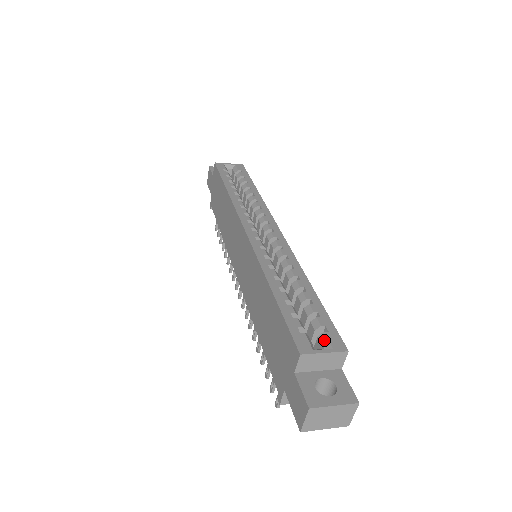
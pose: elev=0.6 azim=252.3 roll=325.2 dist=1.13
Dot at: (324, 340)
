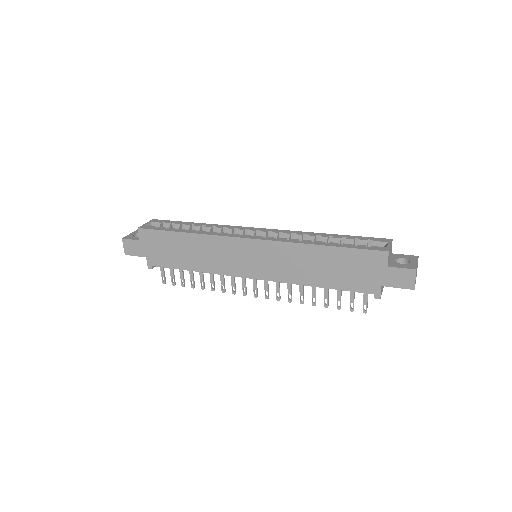
Dot at: (379, 244)
